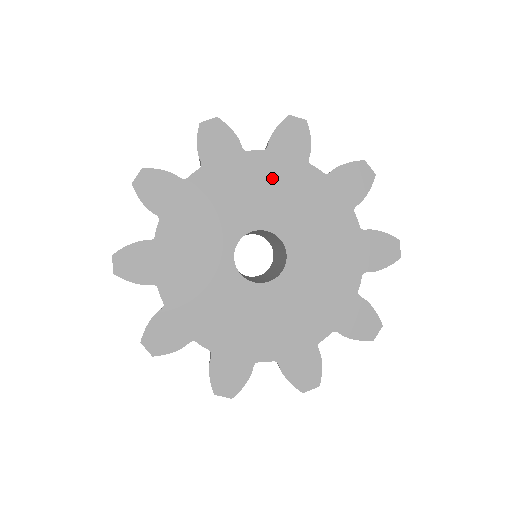
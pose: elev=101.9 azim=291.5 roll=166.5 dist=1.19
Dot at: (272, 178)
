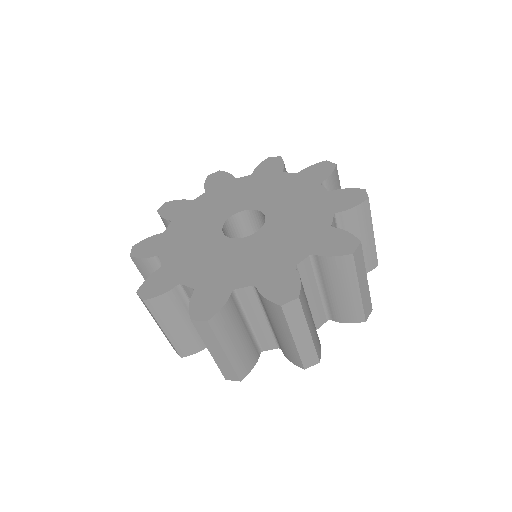
Dot at: (219, 196)
